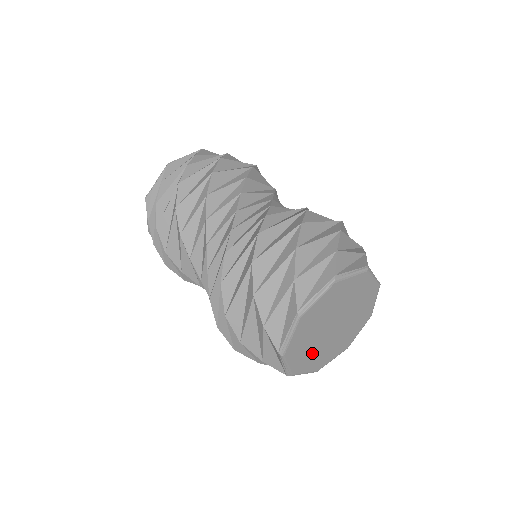
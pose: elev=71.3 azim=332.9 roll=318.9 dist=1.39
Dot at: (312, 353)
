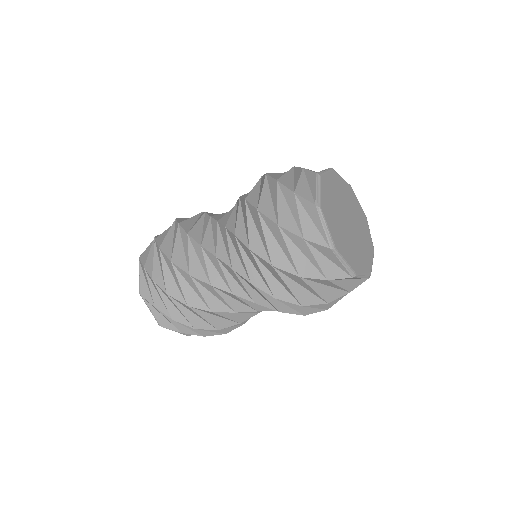
Dot at: (361, 250)
